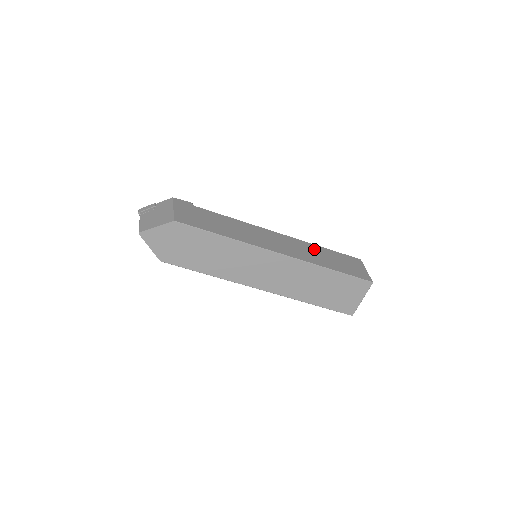
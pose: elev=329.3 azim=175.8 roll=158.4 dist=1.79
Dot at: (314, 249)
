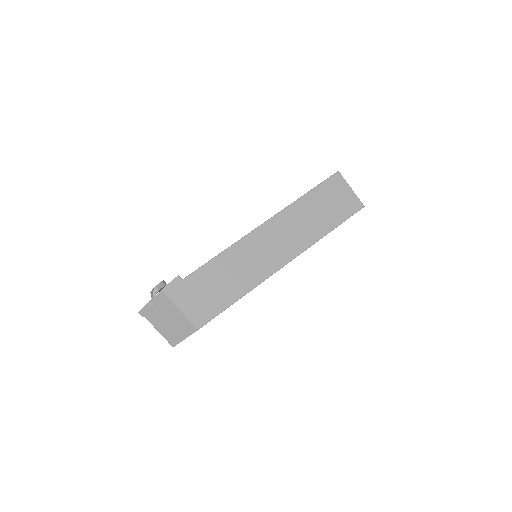
Dot at: (301, 212)
